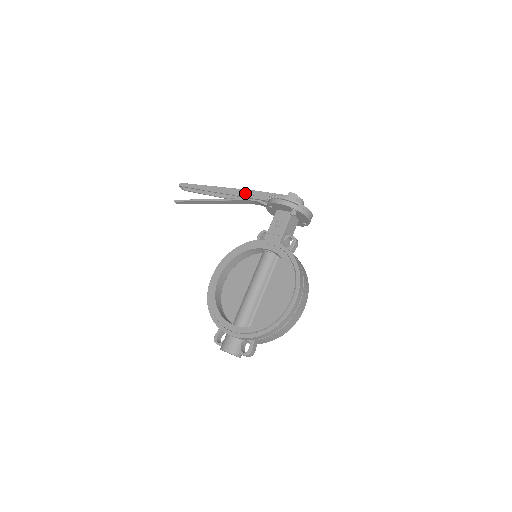
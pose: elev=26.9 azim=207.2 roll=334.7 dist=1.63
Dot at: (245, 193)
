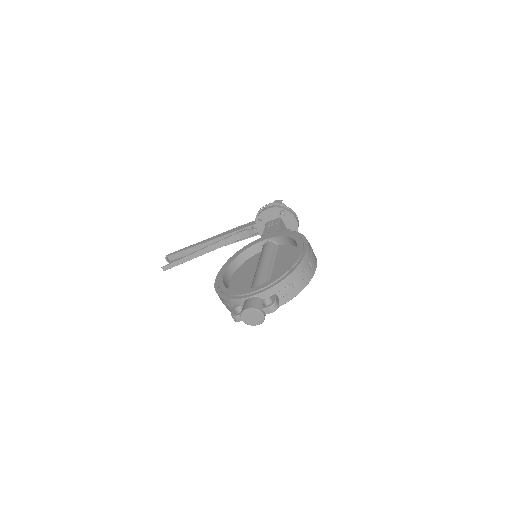
Dot at: (233, 230)
